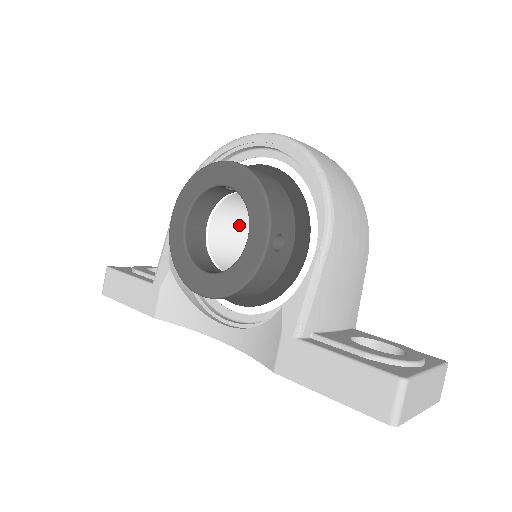
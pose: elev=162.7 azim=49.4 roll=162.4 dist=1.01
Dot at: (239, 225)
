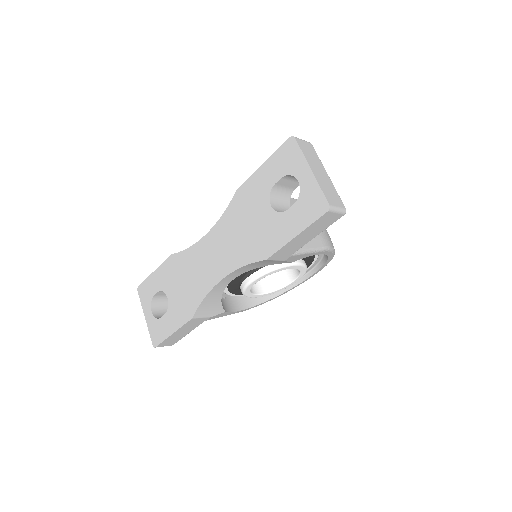
Dot at: occluded
